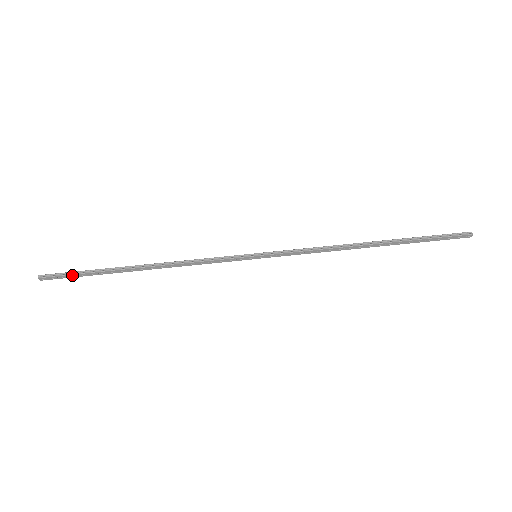
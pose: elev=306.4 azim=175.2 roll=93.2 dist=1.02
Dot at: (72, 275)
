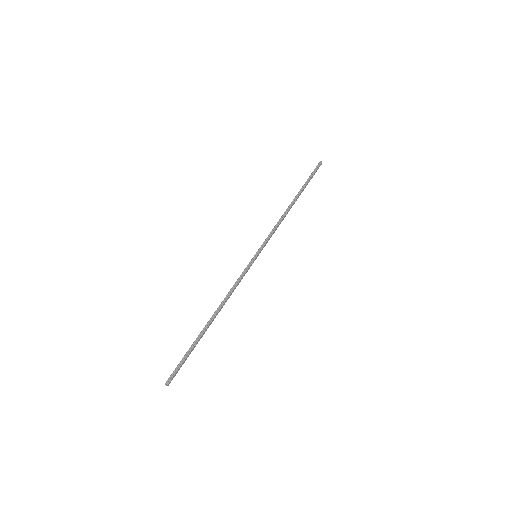
Dot at: (183, 362)
